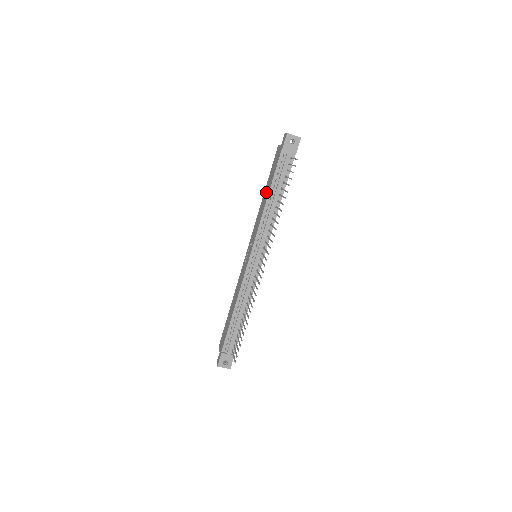
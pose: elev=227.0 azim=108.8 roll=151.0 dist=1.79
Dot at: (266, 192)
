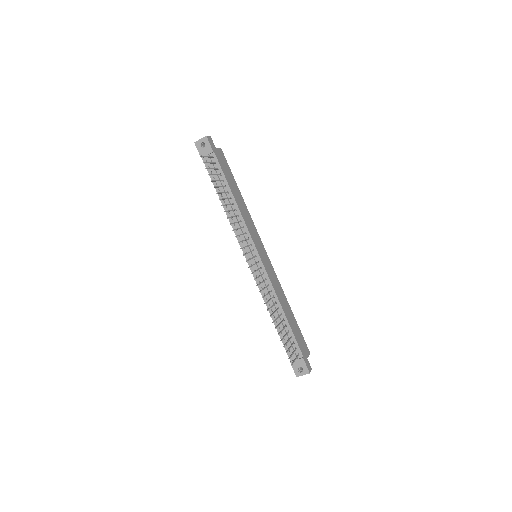
Dot at: occluded
